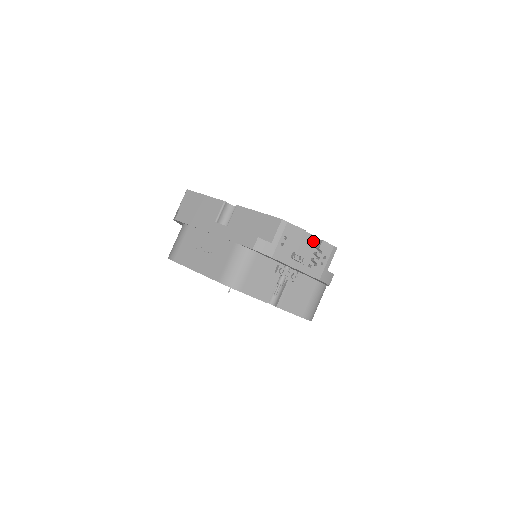
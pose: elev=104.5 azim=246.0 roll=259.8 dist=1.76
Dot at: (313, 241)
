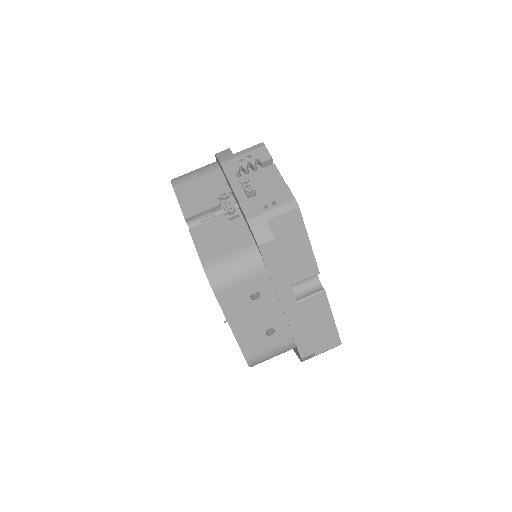
Dot at: (280, 187)
